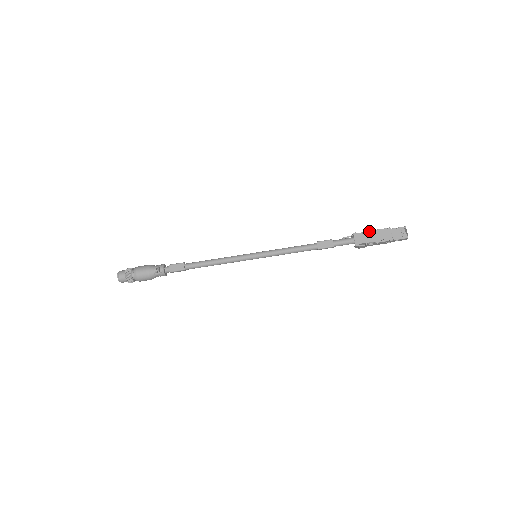
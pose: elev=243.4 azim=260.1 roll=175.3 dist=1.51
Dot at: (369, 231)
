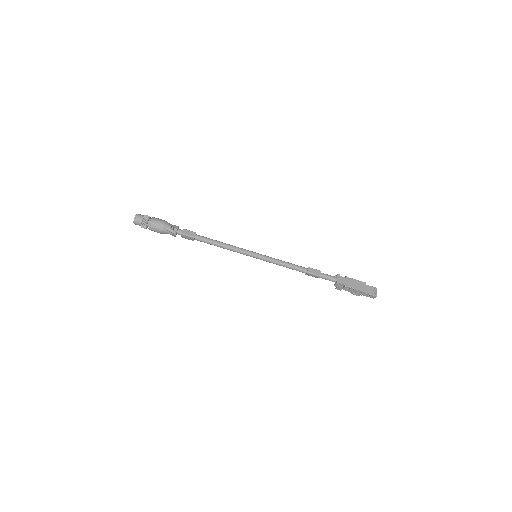
Dot at: (350, 278)
